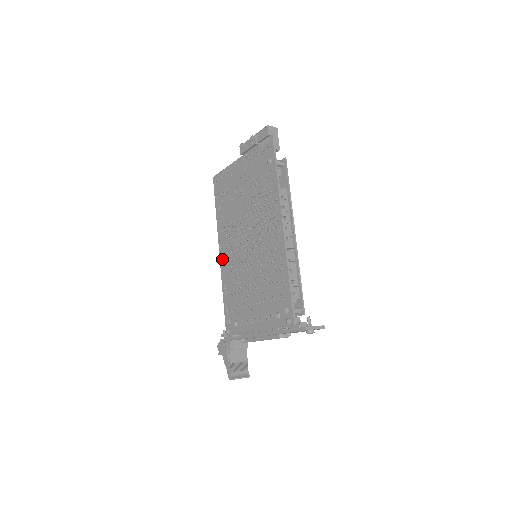
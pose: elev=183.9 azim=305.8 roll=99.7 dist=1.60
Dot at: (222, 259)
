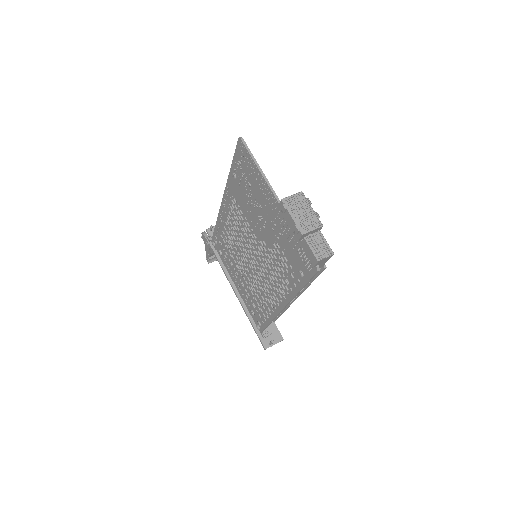
Dot at: (223, 208)
